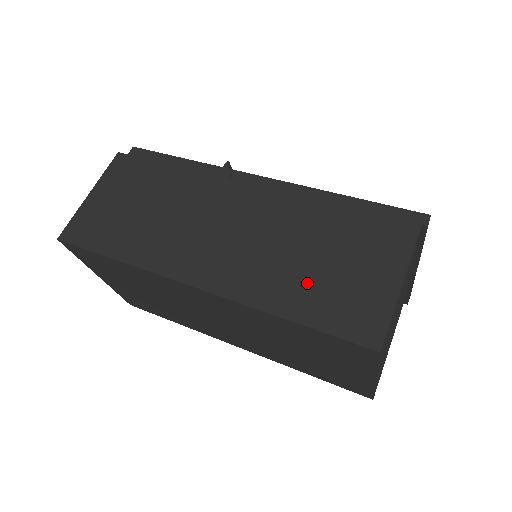
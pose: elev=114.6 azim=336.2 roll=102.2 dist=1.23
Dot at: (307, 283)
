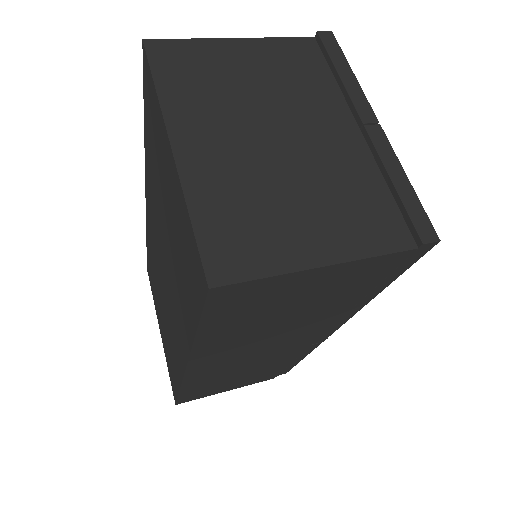
Dot at: occluded
